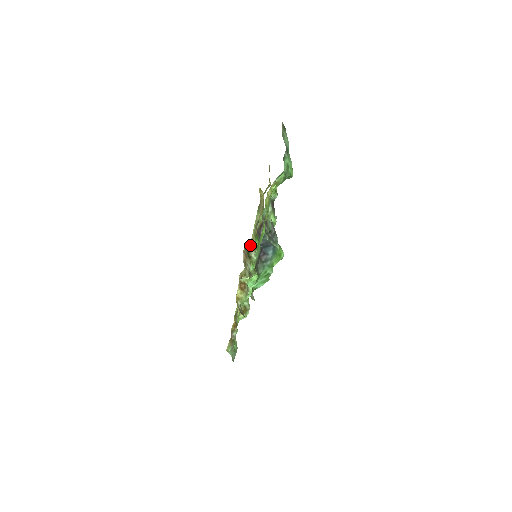
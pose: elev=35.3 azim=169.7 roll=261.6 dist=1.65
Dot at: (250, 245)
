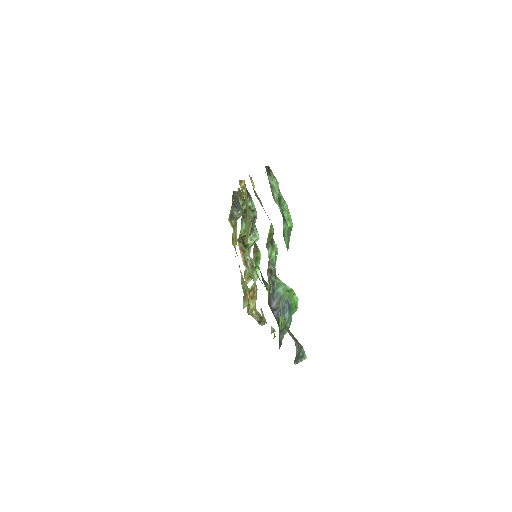
Dot at: (243, 235)
